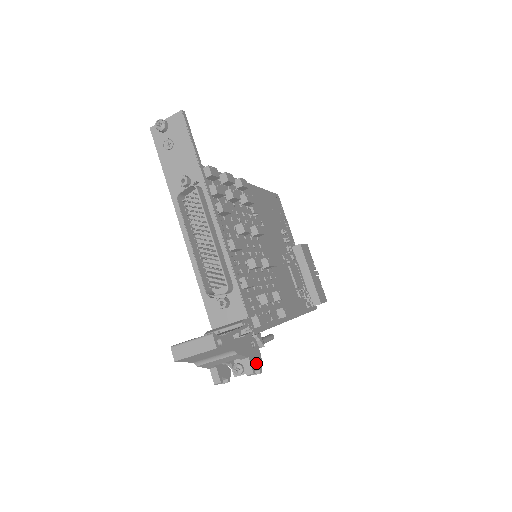
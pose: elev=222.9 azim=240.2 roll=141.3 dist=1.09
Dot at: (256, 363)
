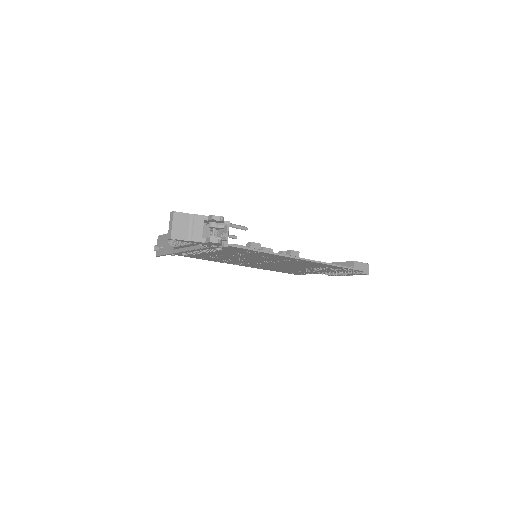
Dot at: (217, 217)
